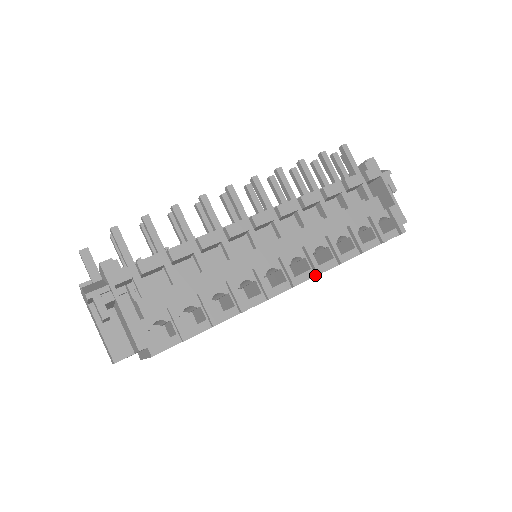
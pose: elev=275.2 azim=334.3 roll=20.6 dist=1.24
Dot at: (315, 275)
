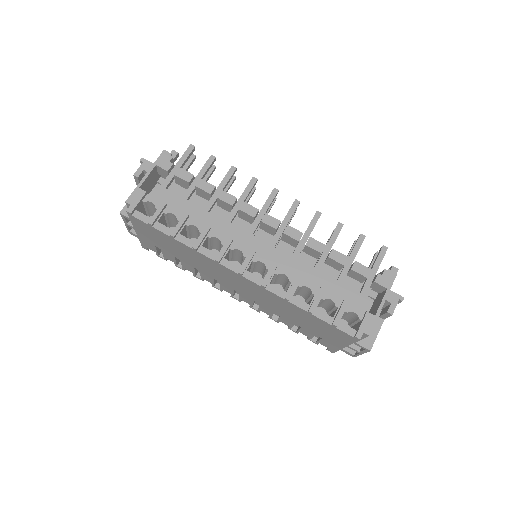
Dot at: (261, 285)
